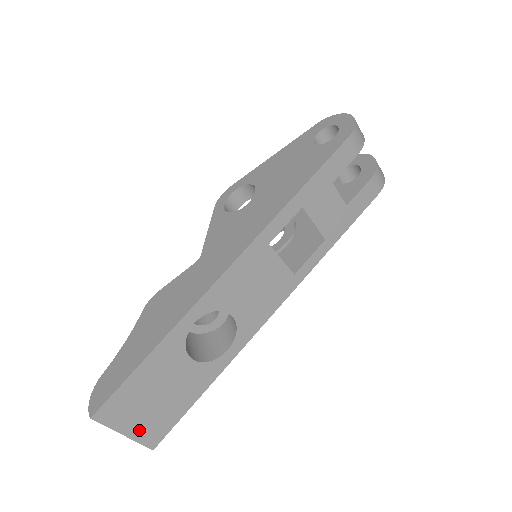
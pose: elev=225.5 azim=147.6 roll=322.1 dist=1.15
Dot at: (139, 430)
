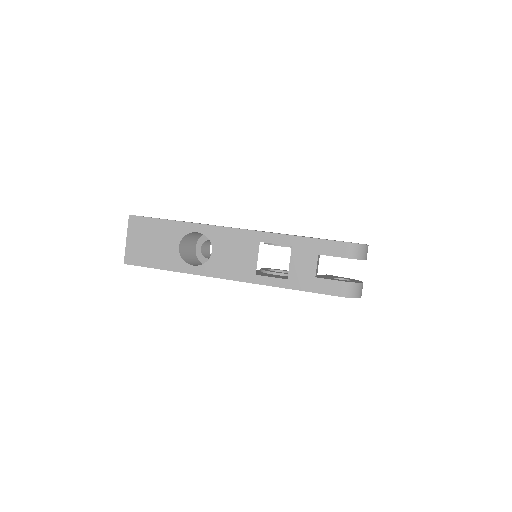
Dot at: (132, 246)
